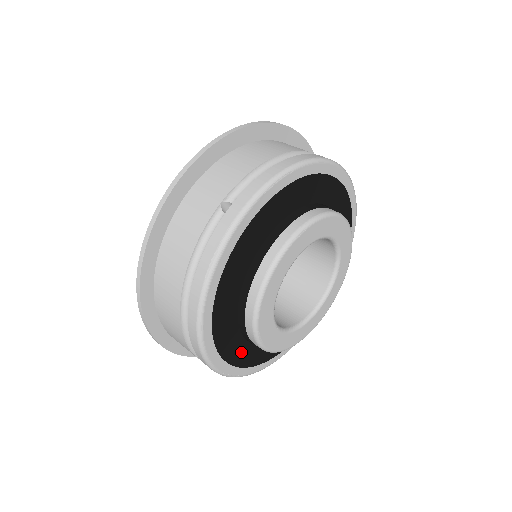
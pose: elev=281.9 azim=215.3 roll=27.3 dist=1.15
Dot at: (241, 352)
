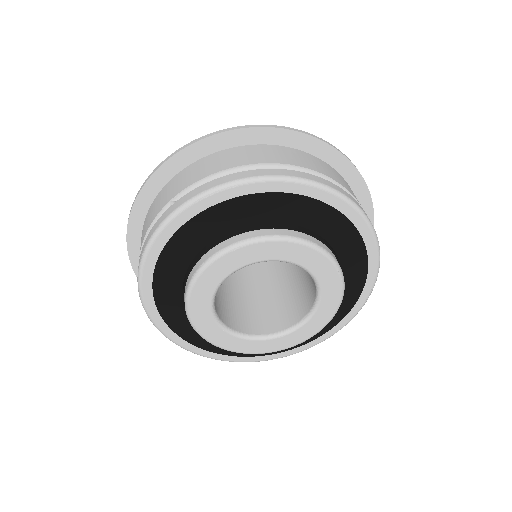
Dot at: occluded
